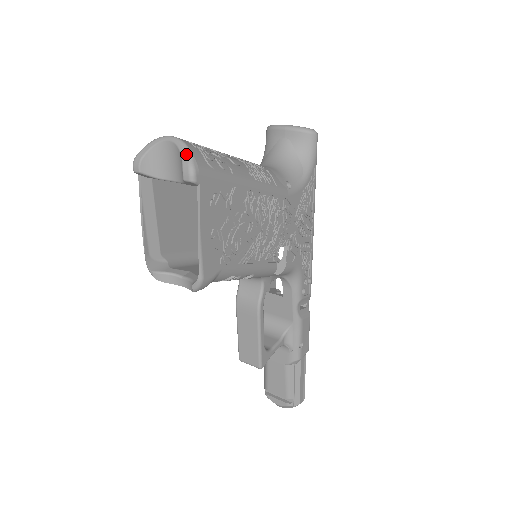
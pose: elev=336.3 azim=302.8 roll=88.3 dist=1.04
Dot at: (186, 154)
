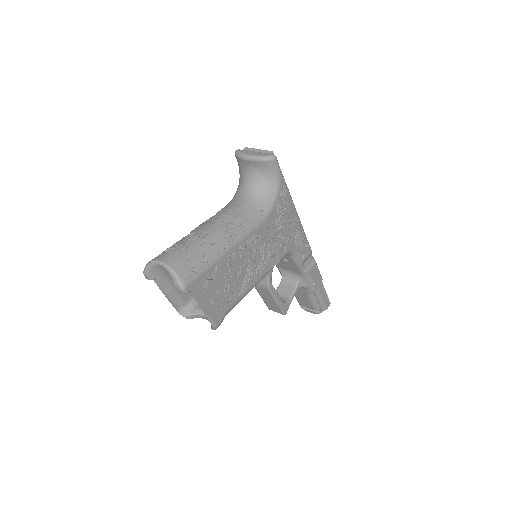
Dot at: (174, 278)
